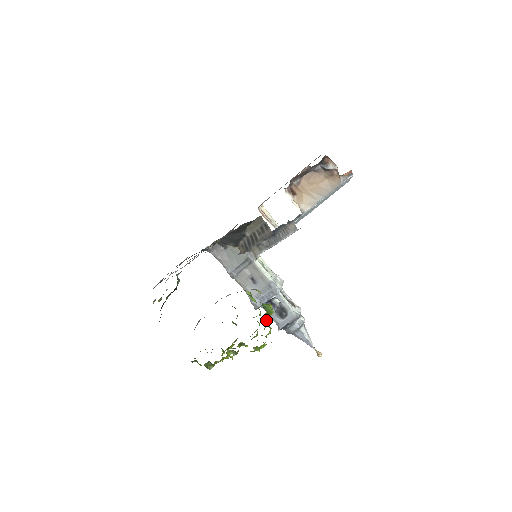
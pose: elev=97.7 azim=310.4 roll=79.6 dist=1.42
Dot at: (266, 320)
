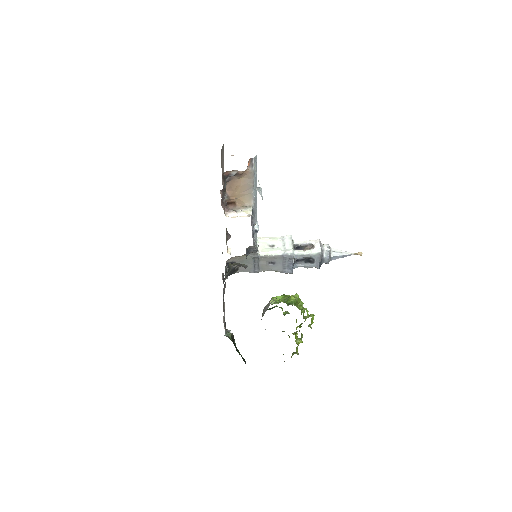
Dot at: (299, 304)
